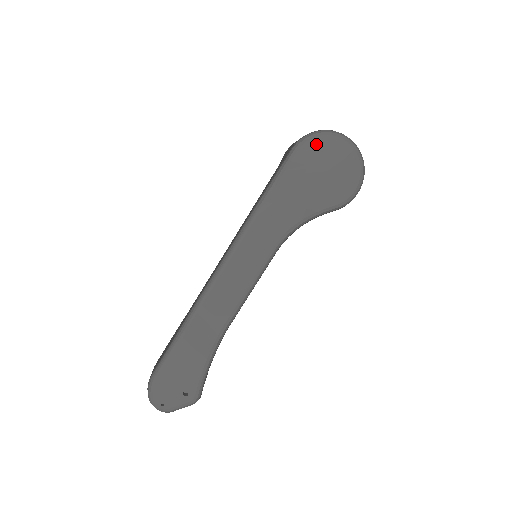
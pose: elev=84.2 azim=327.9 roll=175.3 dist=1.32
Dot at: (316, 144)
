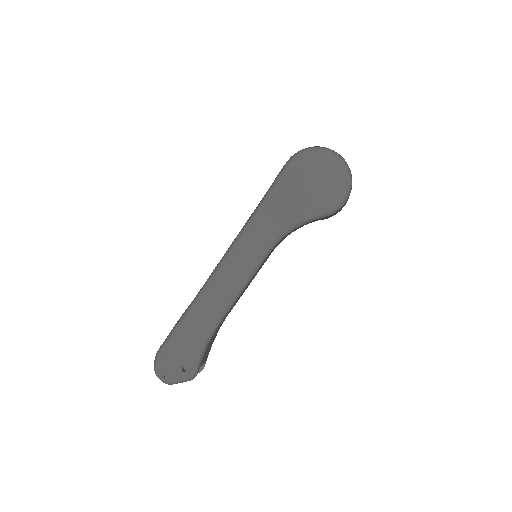
Dot at: (307, 158)
